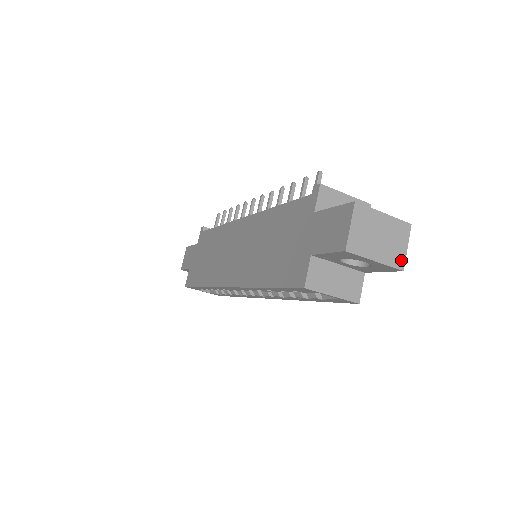
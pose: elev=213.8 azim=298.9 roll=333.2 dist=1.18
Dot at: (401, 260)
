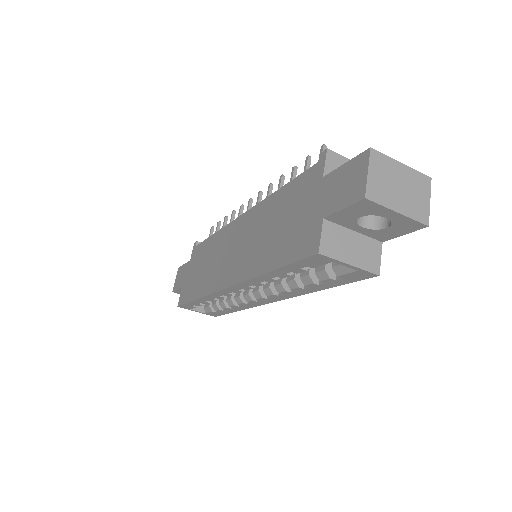
Dot at: (425, 214)
